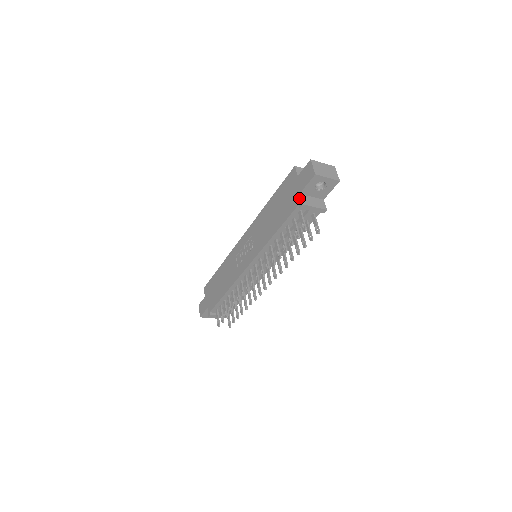
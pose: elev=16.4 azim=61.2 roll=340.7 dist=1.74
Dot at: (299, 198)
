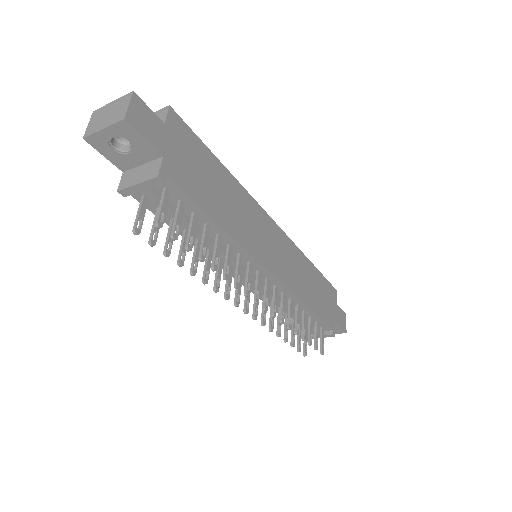
Dot at: (123, 180)
